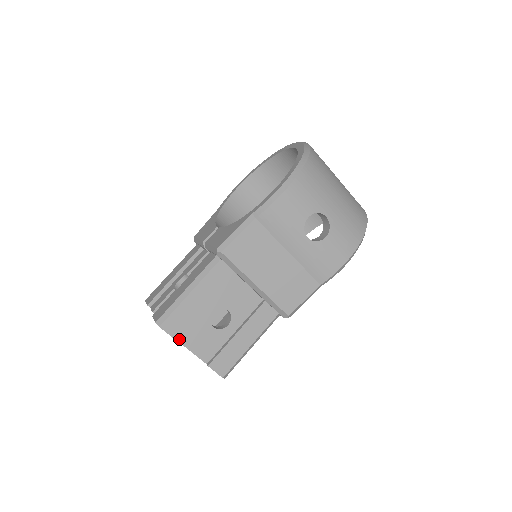
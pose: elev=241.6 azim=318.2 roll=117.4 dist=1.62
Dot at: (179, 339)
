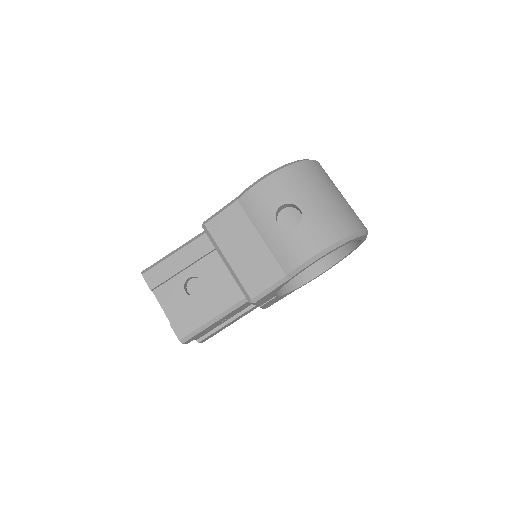
Dot at: (155, 292)
